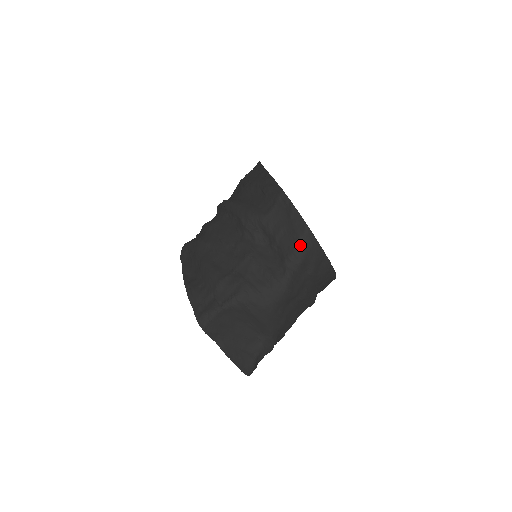
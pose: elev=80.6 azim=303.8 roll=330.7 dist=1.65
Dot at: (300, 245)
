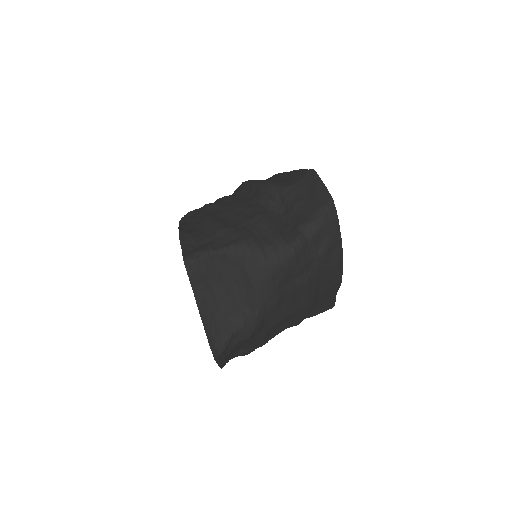
Dot at: (320, 214)
